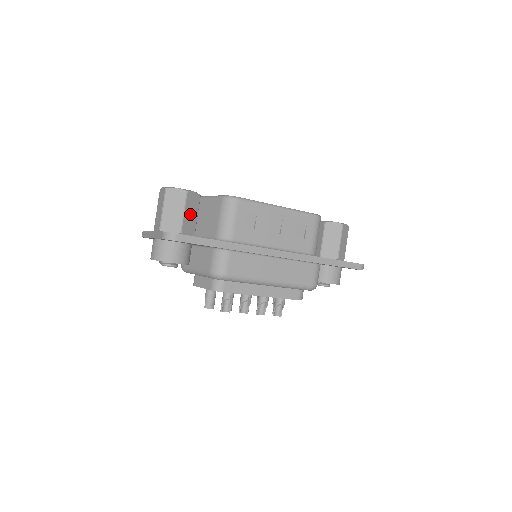
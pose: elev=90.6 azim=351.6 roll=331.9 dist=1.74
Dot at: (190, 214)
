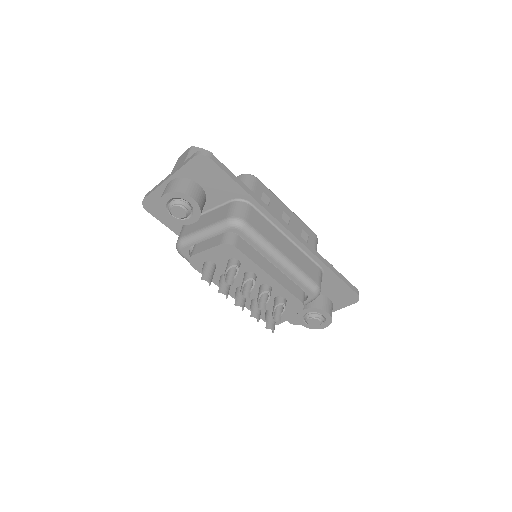
Dot at: occluded
